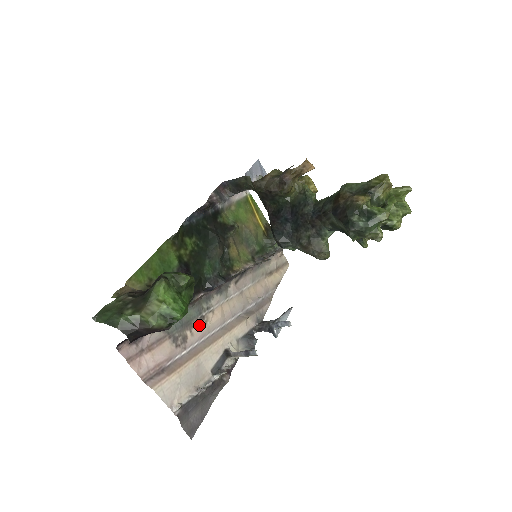
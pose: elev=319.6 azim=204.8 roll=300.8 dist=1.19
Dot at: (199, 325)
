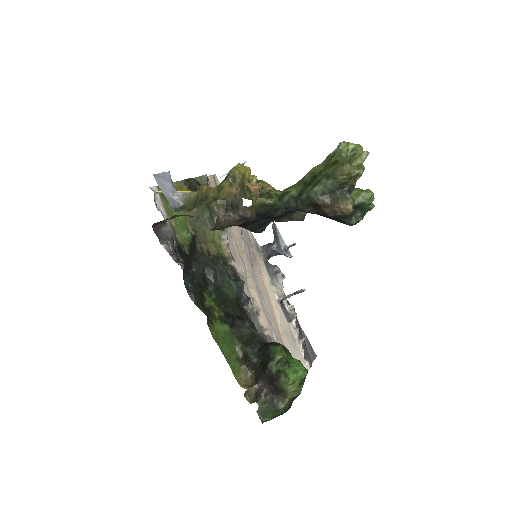
Dot at: (261, 319)
